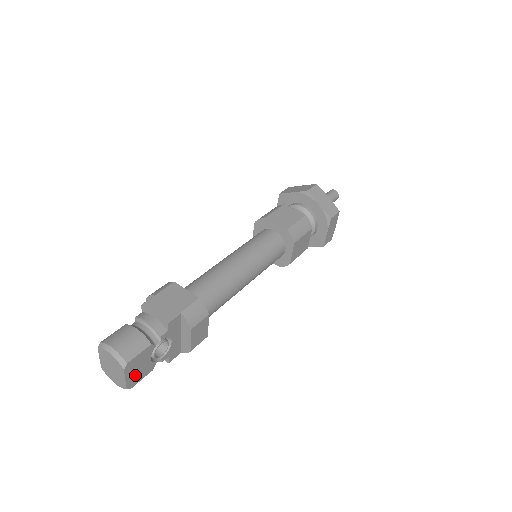
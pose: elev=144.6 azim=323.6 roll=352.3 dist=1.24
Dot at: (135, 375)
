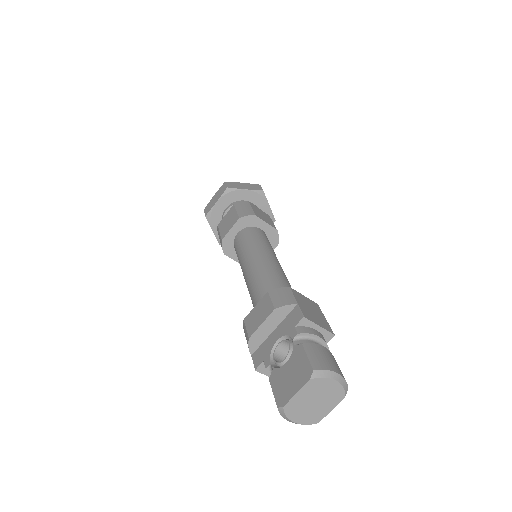
Dot at: occluded
